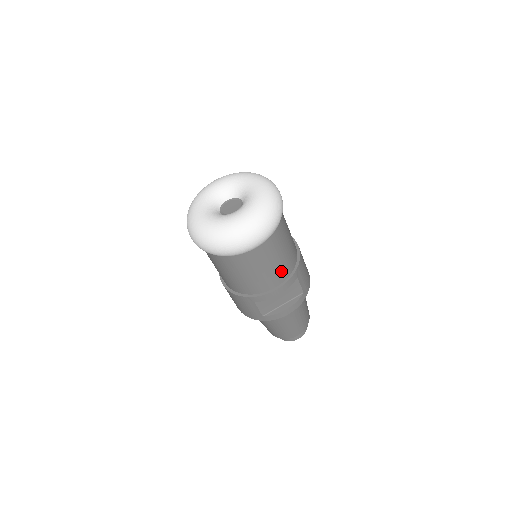
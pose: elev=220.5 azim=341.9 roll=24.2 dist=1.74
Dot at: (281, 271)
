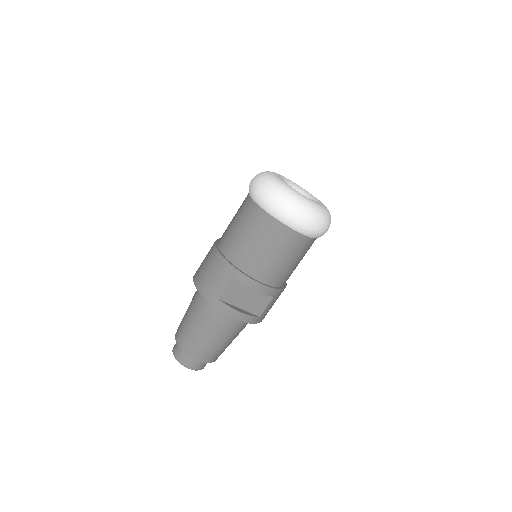
Dot at: (278, 274)
